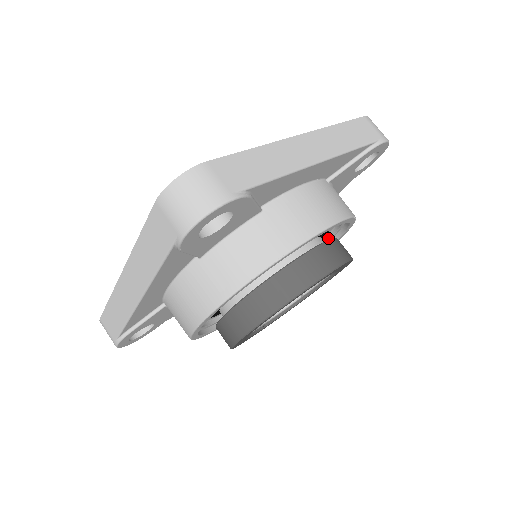
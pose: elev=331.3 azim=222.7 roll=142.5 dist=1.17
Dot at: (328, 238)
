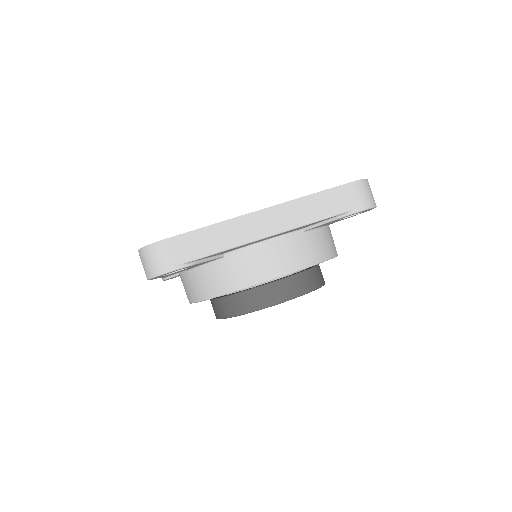
Dot at: occluded
